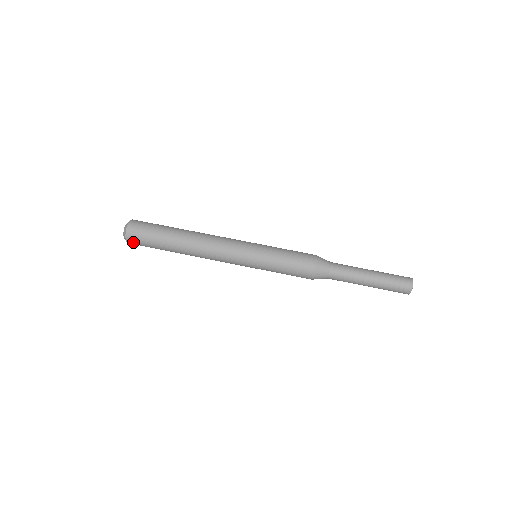
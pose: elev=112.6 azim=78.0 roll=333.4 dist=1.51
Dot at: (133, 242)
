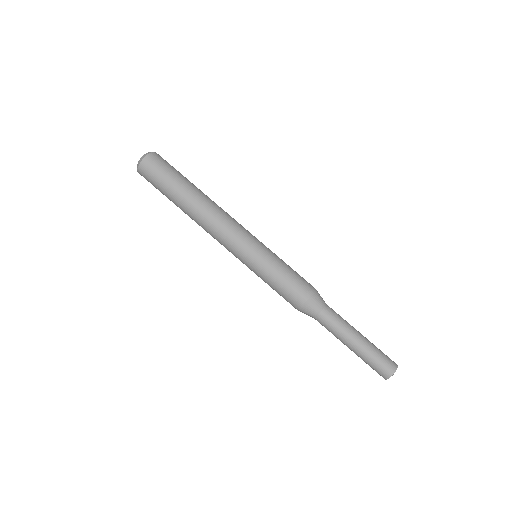
Dot at: (144, 177)
